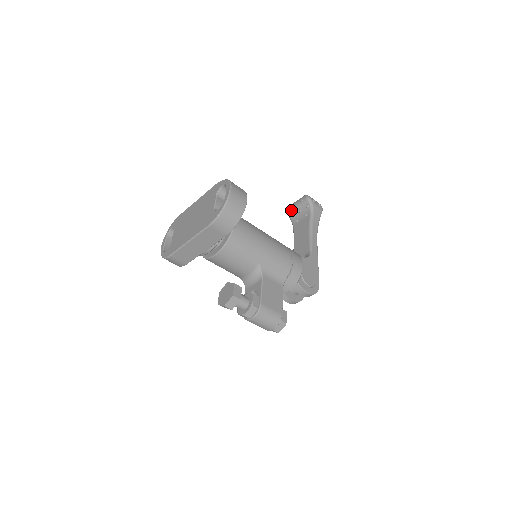
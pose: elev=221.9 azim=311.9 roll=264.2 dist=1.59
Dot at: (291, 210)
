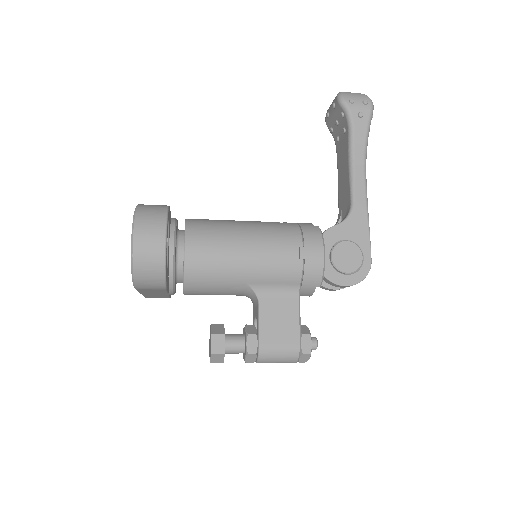
Dot at: (327, 122)
